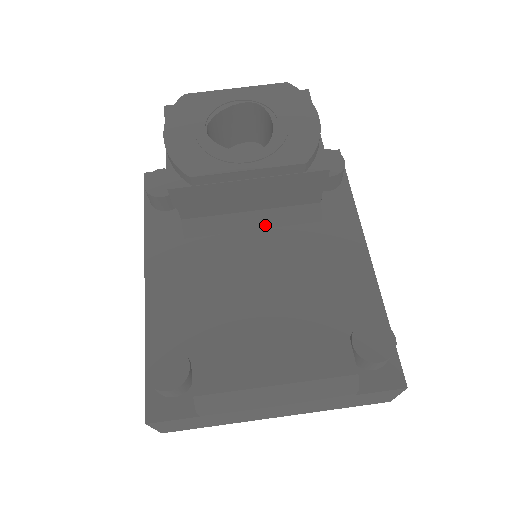
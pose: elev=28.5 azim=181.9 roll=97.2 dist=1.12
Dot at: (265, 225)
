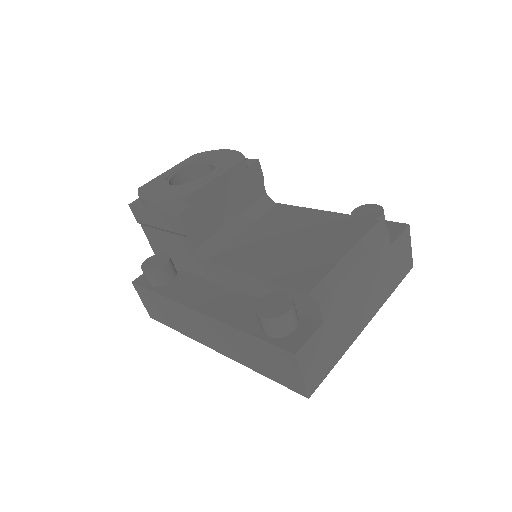
Dot at: (247, 224)
